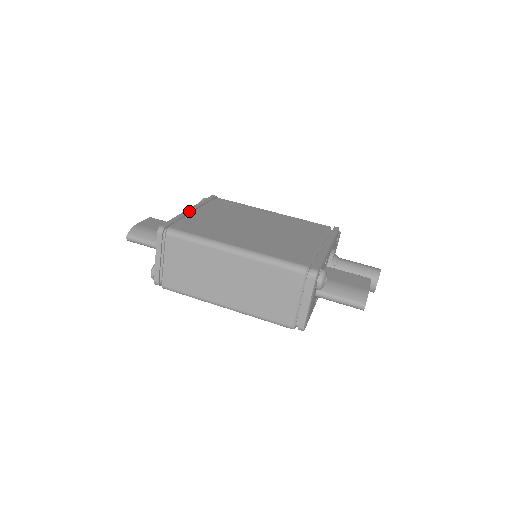
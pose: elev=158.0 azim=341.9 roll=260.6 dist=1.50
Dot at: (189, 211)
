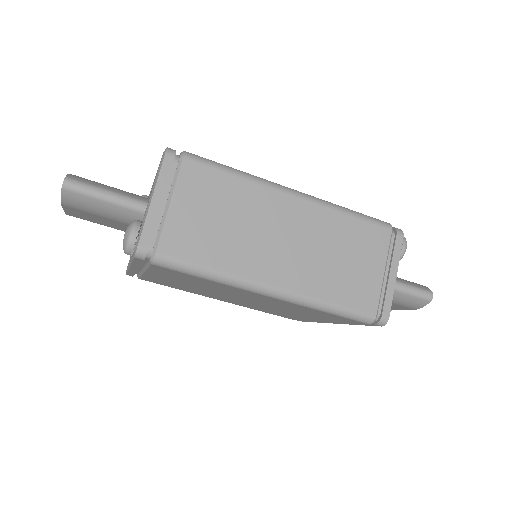
Dot at: occluded
